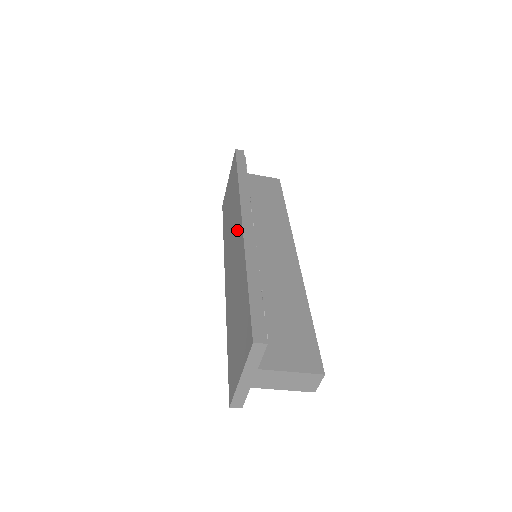
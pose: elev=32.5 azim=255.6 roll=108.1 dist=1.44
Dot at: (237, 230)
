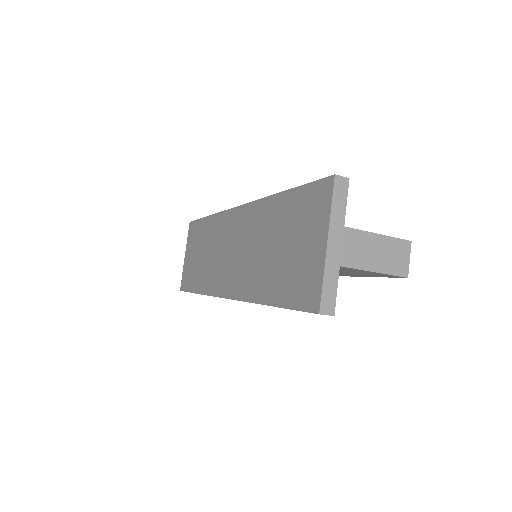
Dot at: (231, 226)
